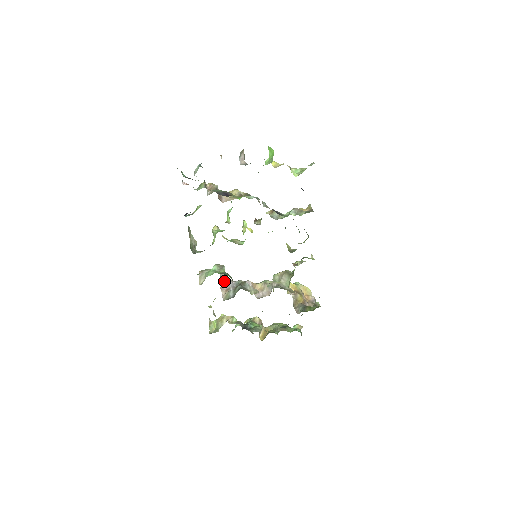
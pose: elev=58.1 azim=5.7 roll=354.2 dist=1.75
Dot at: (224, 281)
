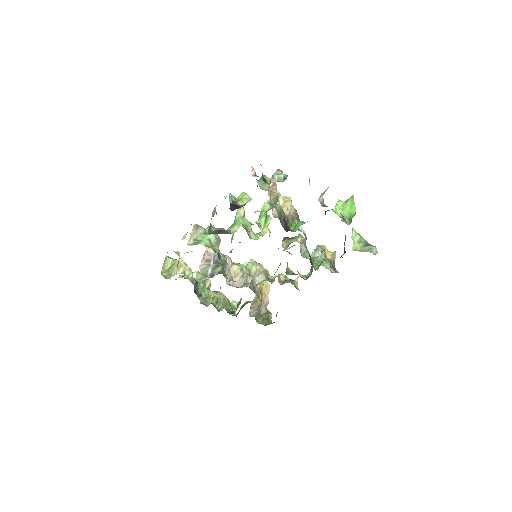
Dot at: occluded
